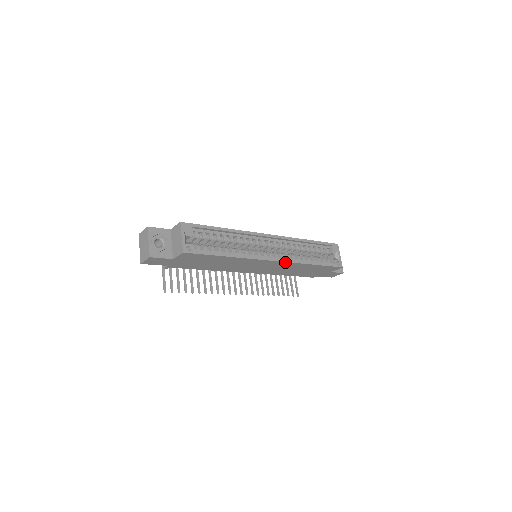
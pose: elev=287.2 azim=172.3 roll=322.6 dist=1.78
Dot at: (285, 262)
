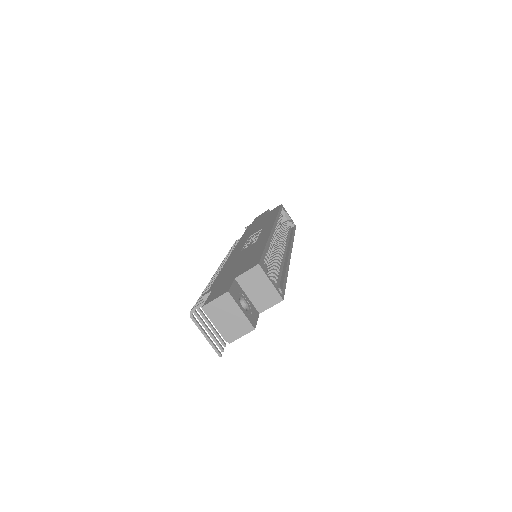
Dot at: occluded
